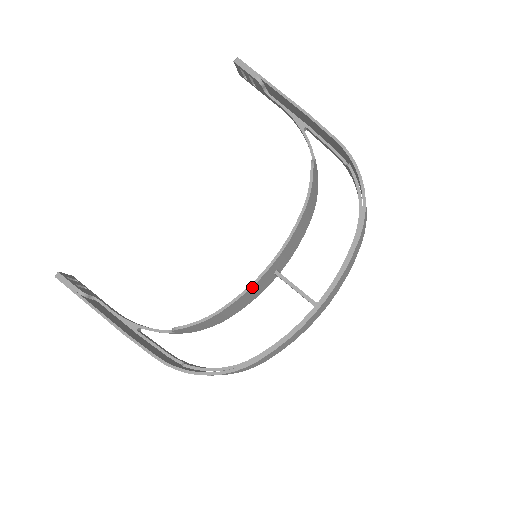
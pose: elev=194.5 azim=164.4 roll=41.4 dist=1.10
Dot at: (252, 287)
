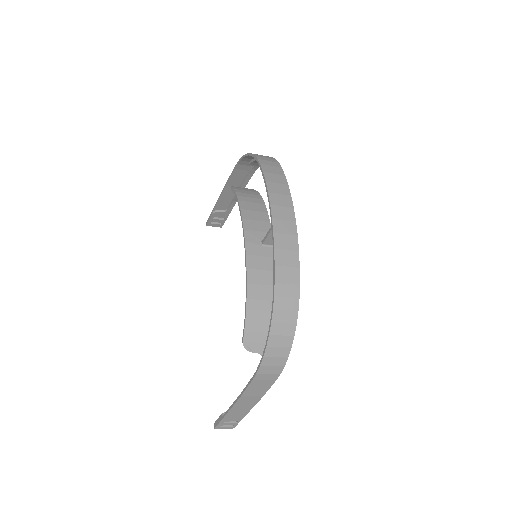
Dot at: (248, 263)
